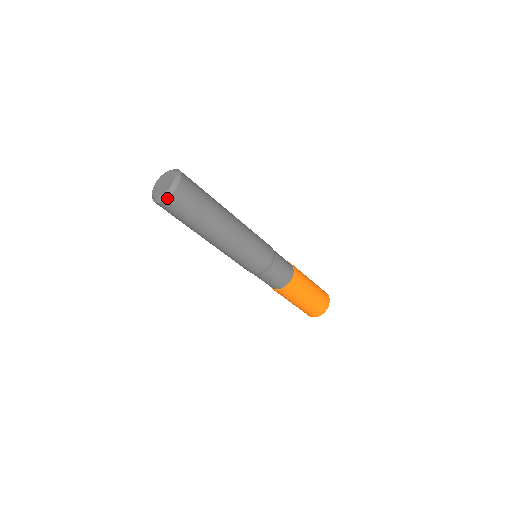
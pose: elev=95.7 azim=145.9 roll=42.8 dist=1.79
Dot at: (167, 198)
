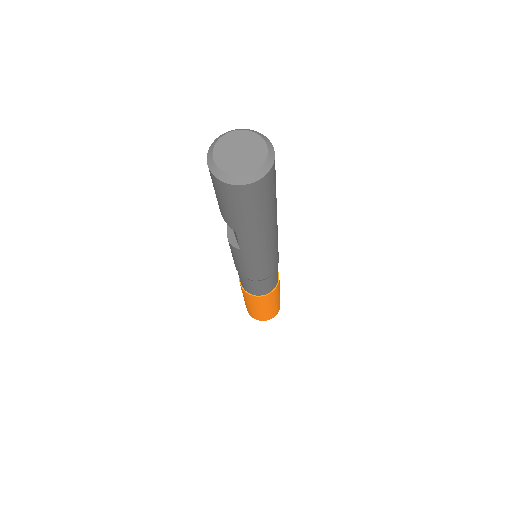
Dot at: (273, 162)
